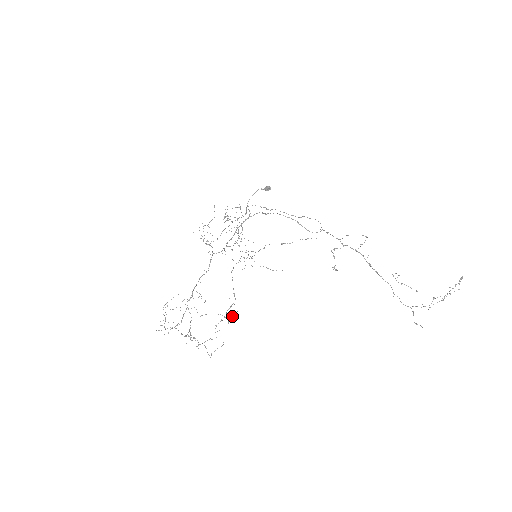
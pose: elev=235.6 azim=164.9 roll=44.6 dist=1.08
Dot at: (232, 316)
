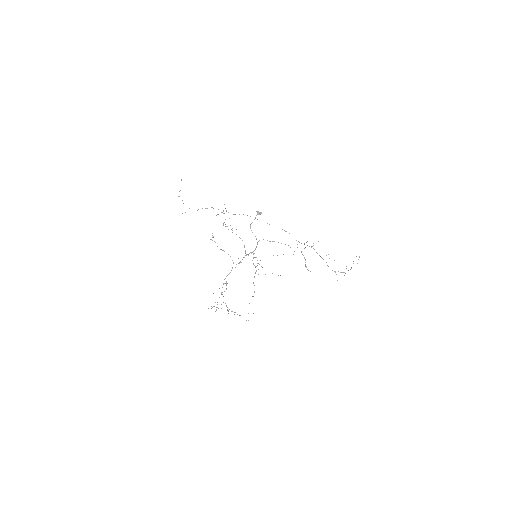
Dot at: occluded
